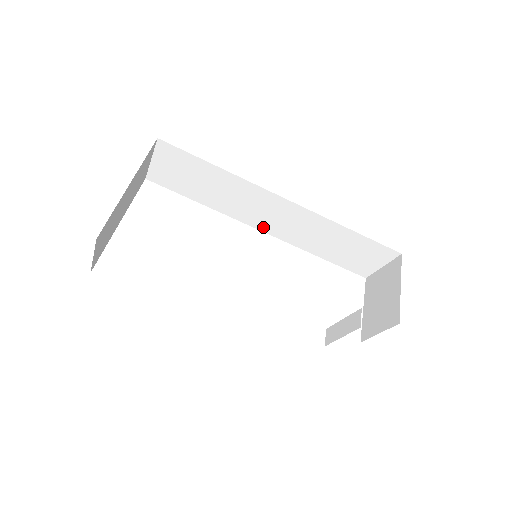
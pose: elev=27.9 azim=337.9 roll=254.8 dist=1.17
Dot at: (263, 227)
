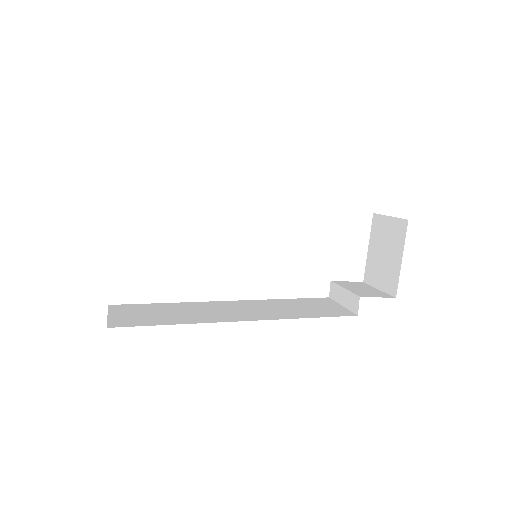
Dot at: occluded
